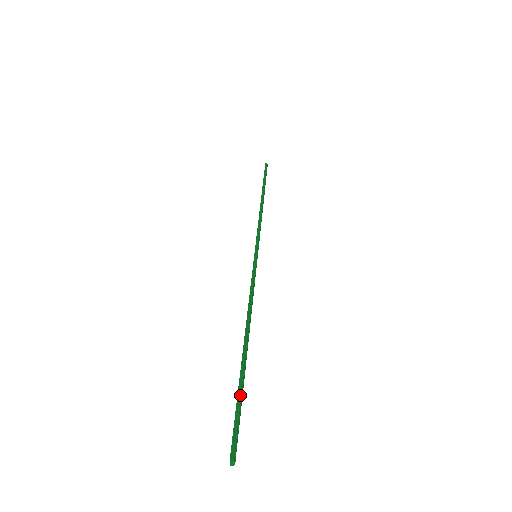
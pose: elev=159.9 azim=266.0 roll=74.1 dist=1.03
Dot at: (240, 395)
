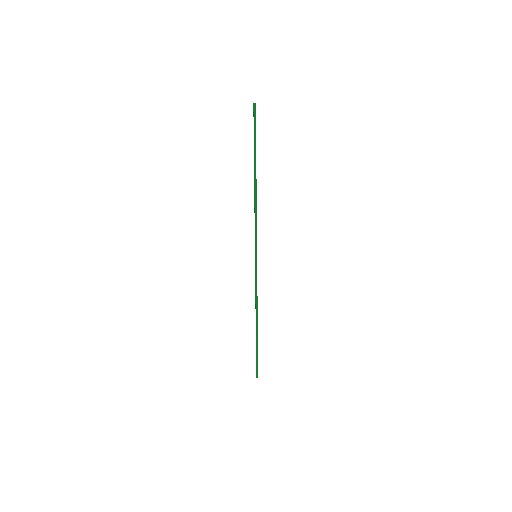
Dot at: (257, 354)
